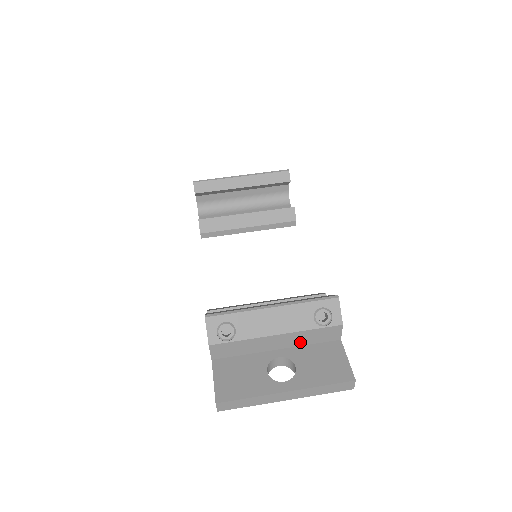
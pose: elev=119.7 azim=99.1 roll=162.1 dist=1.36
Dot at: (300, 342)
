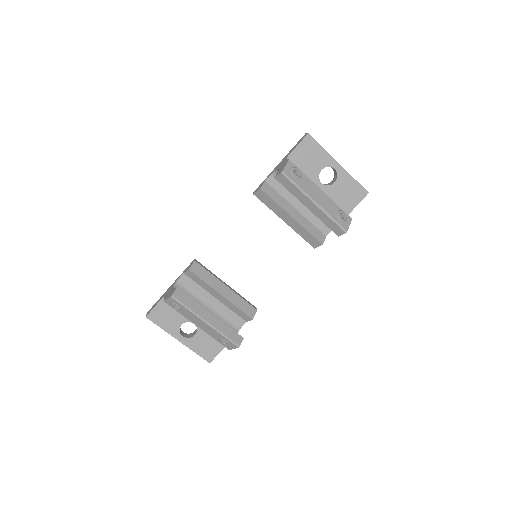
Dot at: occluded
